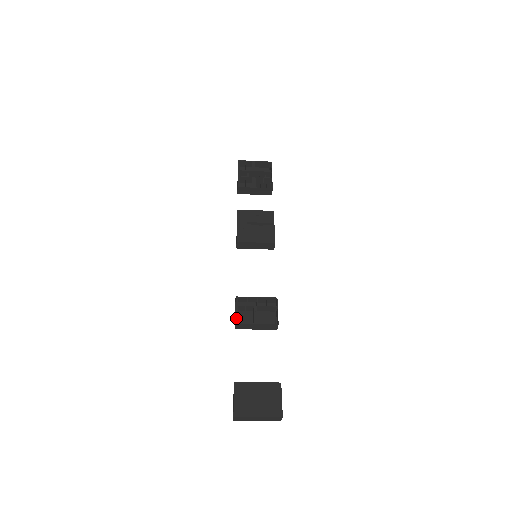
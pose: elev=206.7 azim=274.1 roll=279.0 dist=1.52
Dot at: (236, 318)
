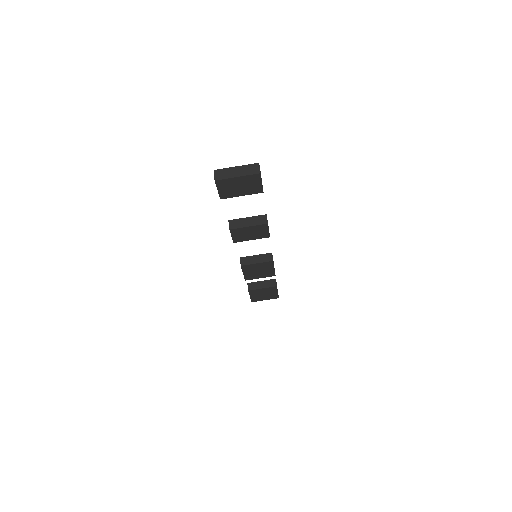
Dot at: occluded
